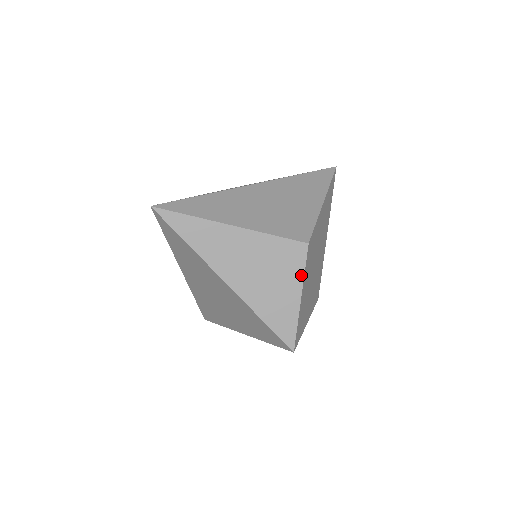
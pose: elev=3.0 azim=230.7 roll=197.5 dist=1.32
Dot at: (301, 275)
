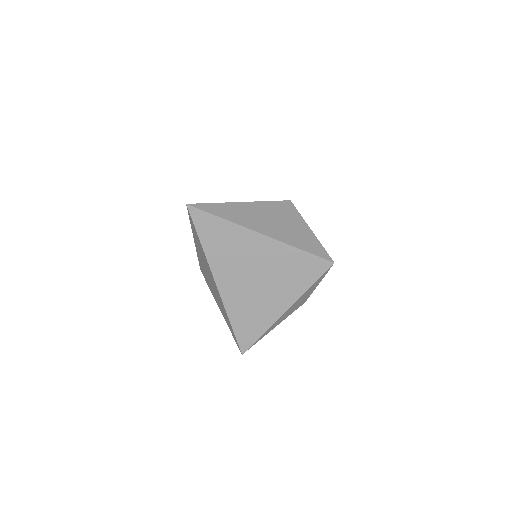
Dot at: (301, 217)
